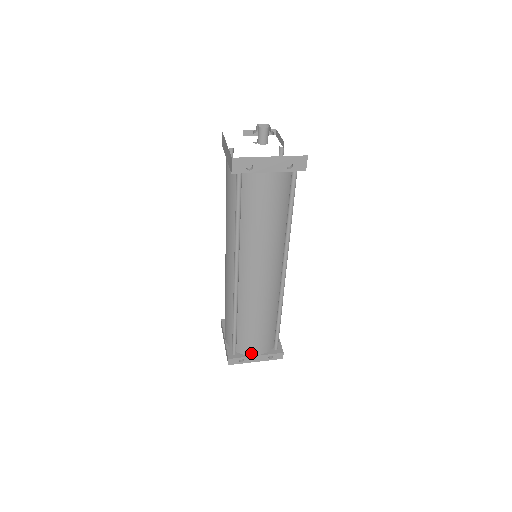
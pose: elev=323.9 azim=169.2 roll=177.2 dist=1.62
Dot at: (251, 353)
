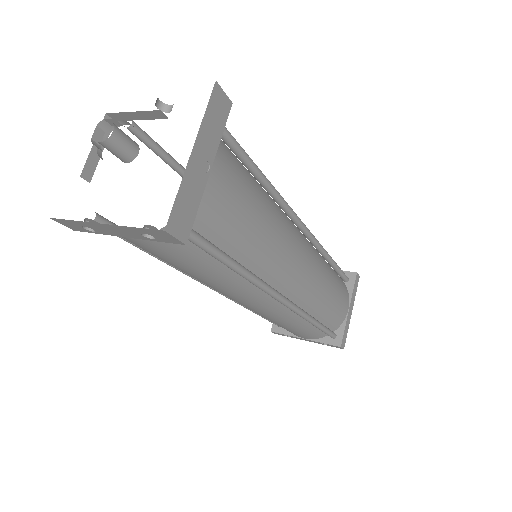
Dot at: (296, 335)
